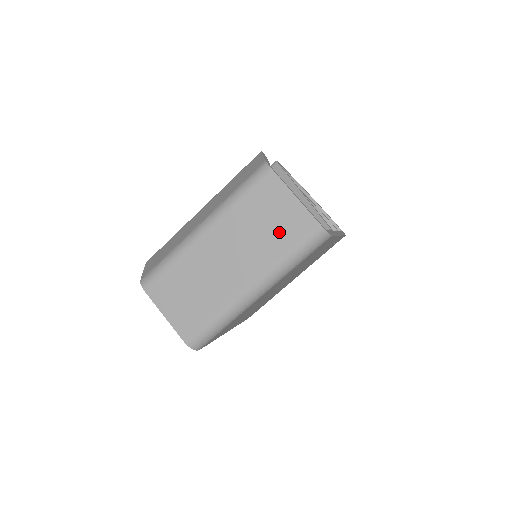
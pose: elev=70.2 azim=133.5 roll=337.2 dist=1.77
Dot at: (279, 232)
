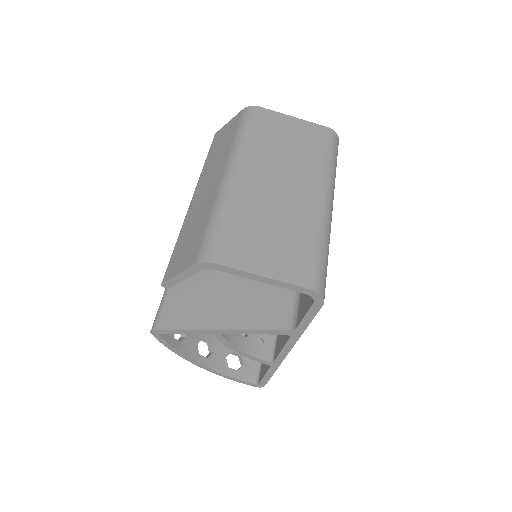
Dot at: (305, 145)
